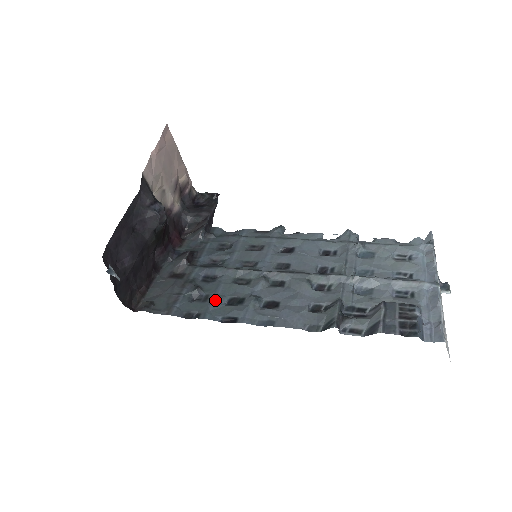
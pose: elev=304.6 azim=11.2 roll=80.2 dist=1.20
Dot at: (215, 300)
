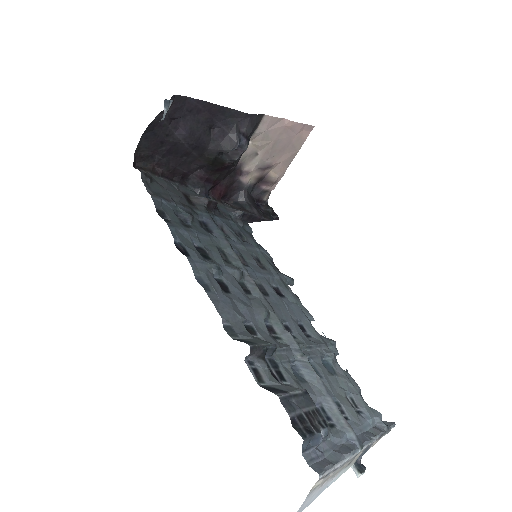
Dot at: (191, 233)
